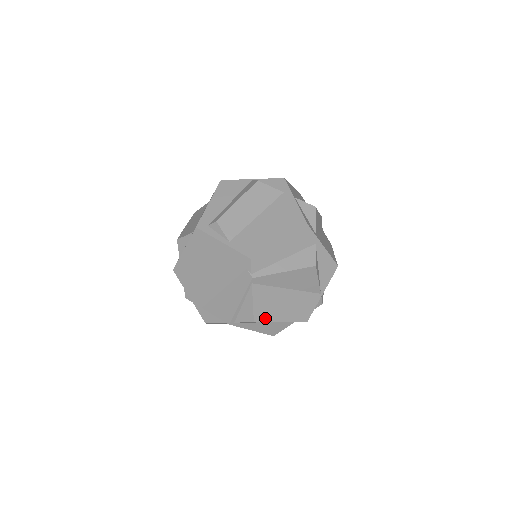
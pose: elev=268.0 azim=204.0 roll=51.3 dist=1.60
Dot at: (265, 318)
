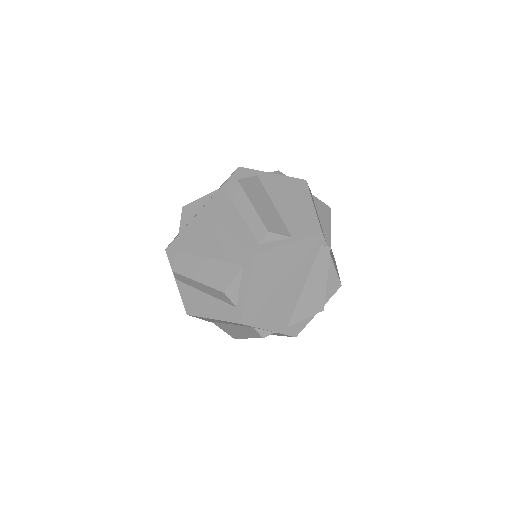
Dot at: (339, 277)
